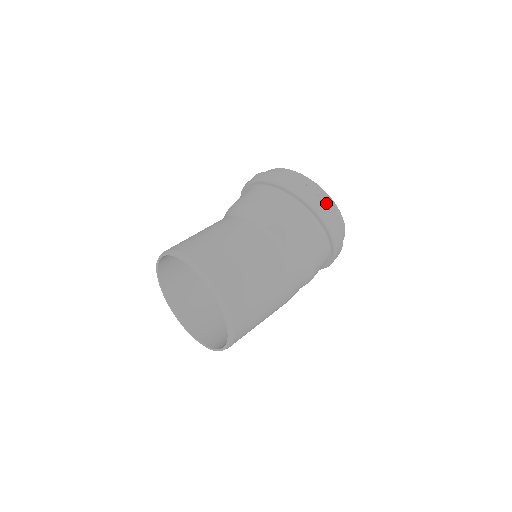
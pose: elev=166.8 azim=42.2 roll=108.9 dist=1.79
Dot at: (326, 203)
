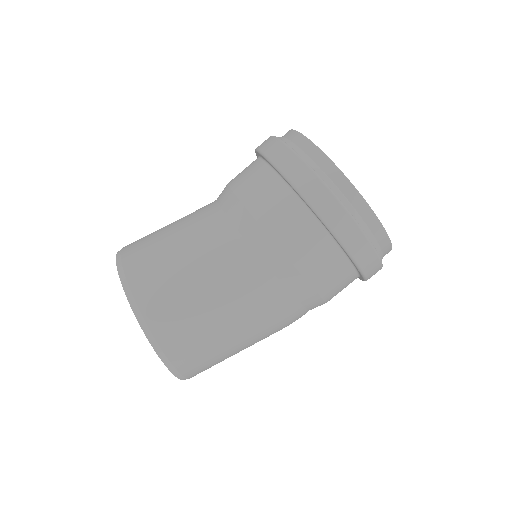
Dot at: (349, 204)
